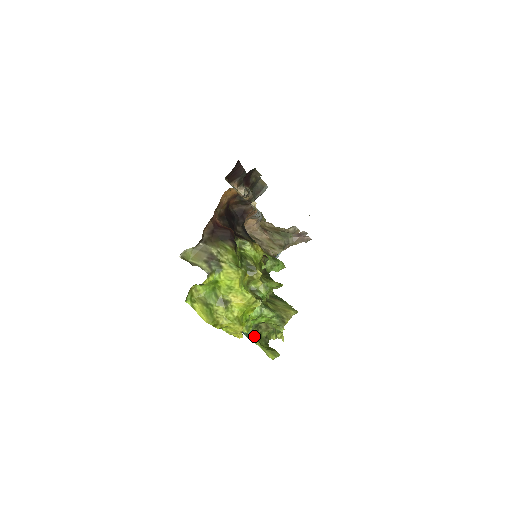
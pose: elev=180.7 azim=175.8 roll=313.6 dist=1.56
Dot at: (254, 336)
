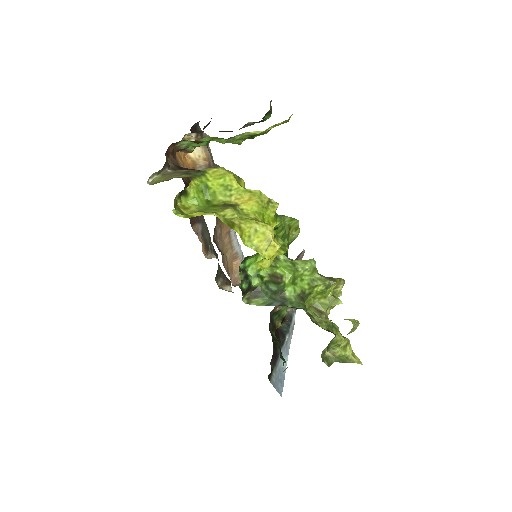
Dot at: (306, 308)
